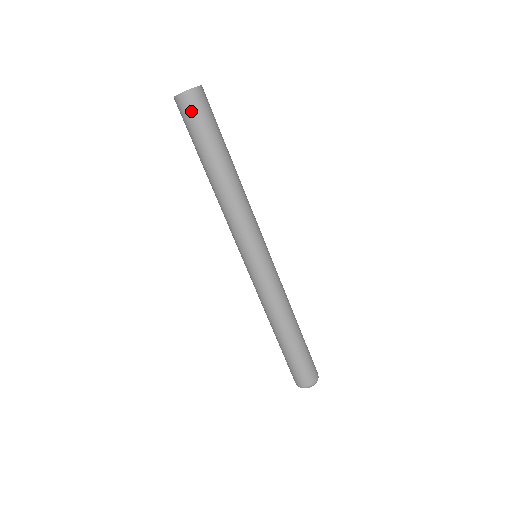
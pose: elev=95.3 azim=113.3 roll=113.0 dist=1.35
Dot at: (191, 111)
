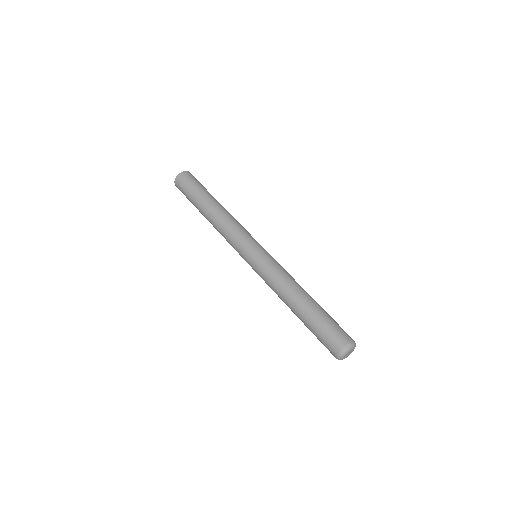
Dot at: (186, 180)
